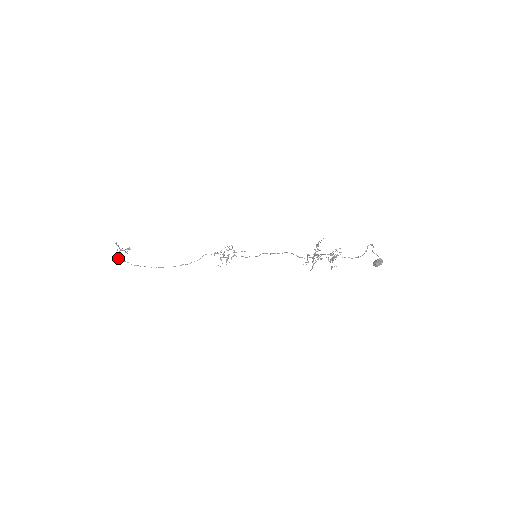
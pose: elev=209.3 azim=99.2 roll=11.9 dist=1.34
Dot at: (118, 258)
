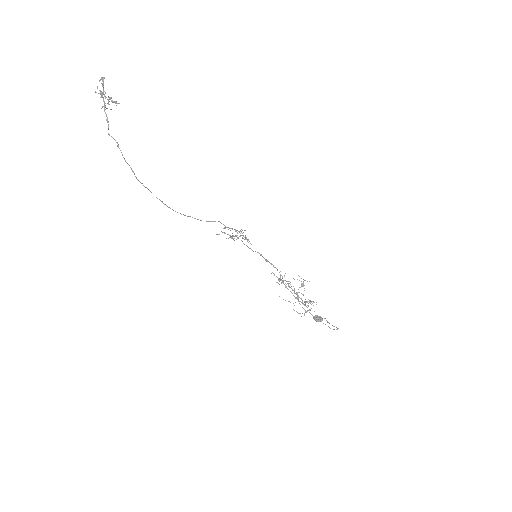
Dot at: occluded
